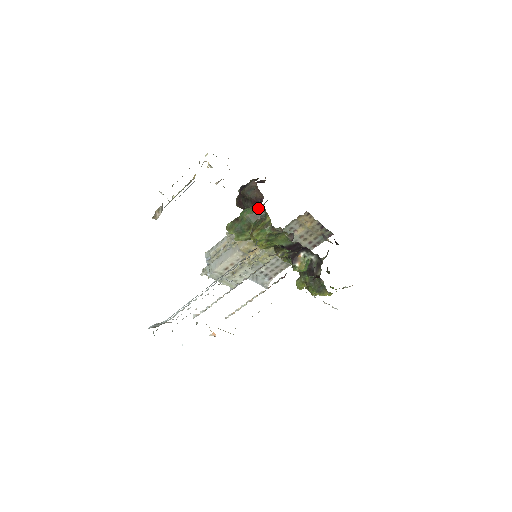
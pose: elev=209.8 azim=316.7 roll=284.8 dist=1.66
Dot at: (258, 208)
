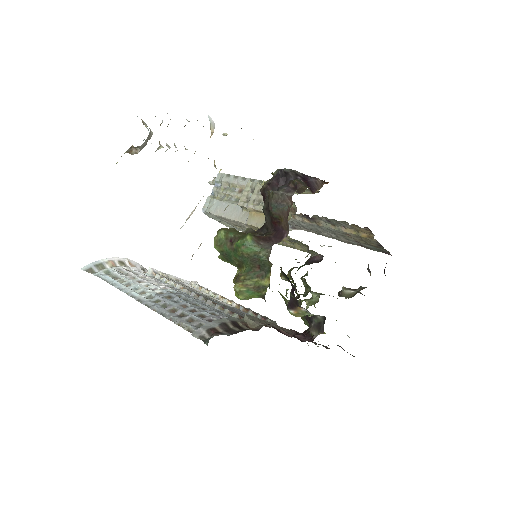
Dot at: (264, 255)
